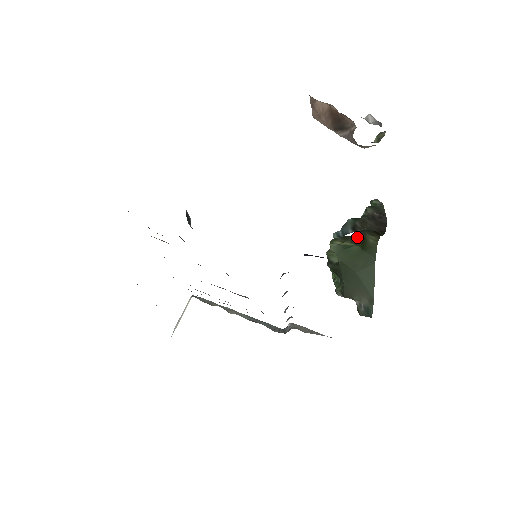
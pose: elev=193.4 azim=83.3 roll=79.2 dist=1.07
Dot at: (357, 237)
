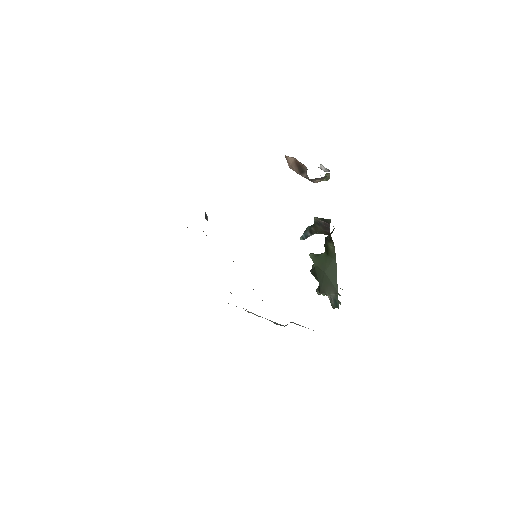
Dot at: occluded
